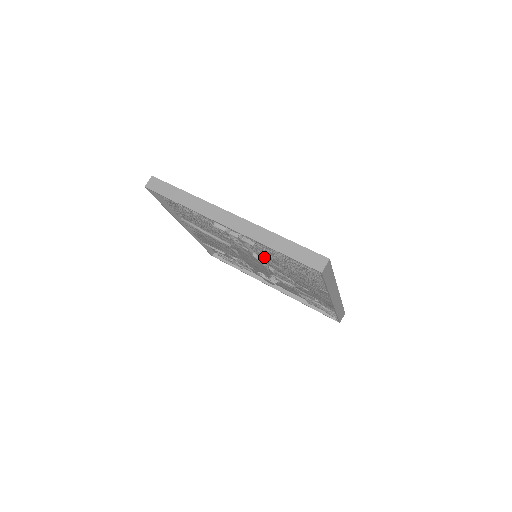
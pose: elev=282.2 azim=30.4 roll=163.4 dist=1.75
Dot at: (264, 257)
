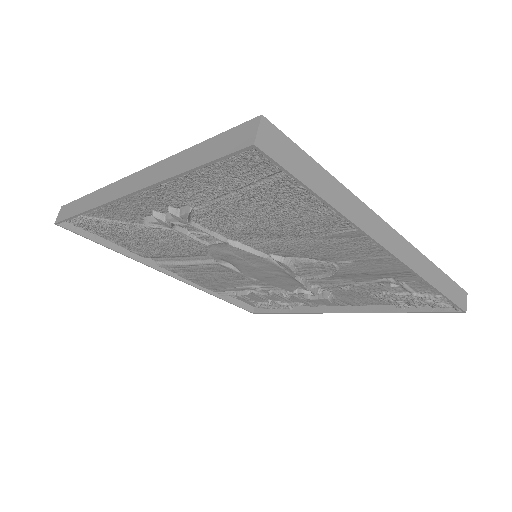
Dot at: (242, 237)
